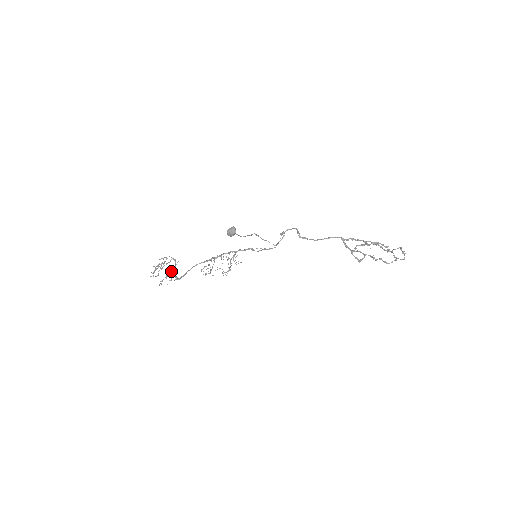
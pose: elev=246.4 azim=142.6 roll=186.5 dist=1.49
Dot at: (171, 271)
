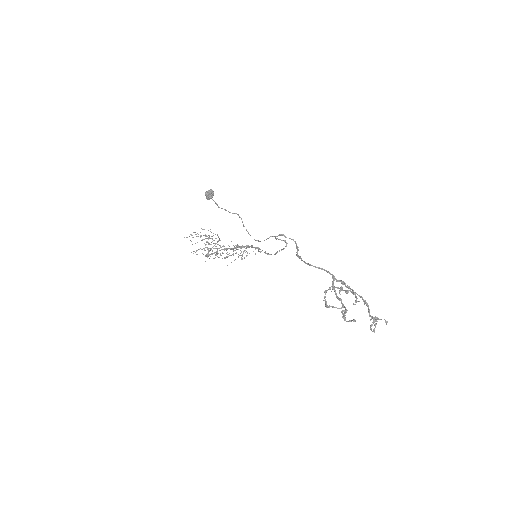
Dot at: occluded
